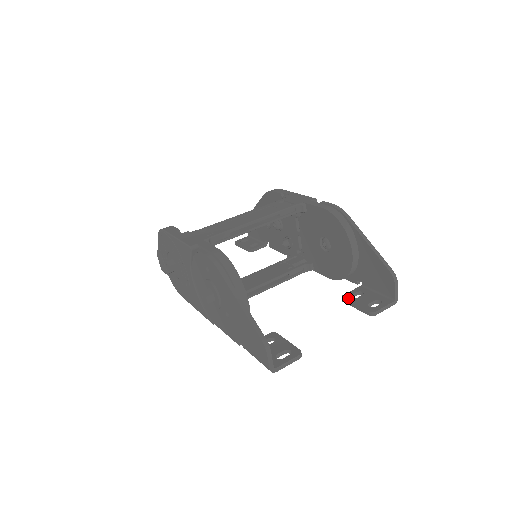
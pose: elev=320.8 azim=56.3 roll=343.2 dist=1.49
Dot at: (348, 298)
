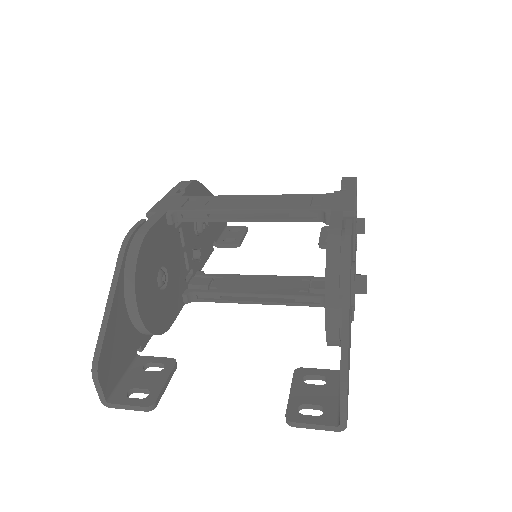
Dot at: (298, 376)
